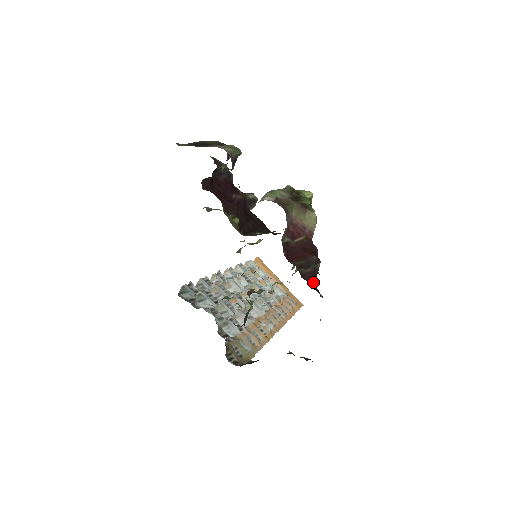
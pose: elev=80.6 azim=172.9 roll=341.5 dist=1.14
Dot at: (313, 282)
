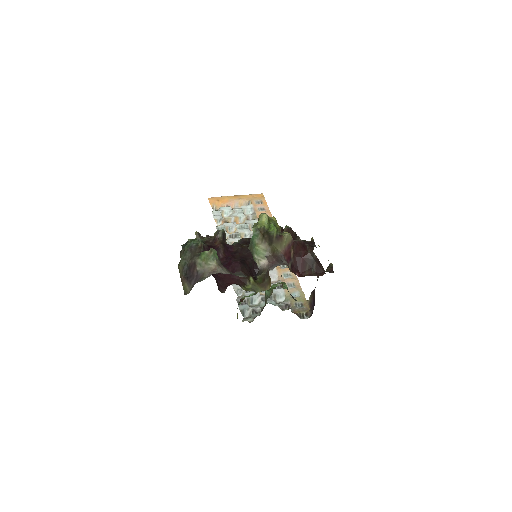
Dot at: (323, 269)
